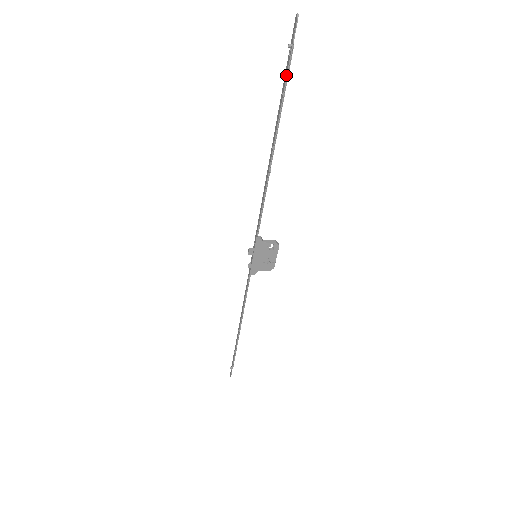
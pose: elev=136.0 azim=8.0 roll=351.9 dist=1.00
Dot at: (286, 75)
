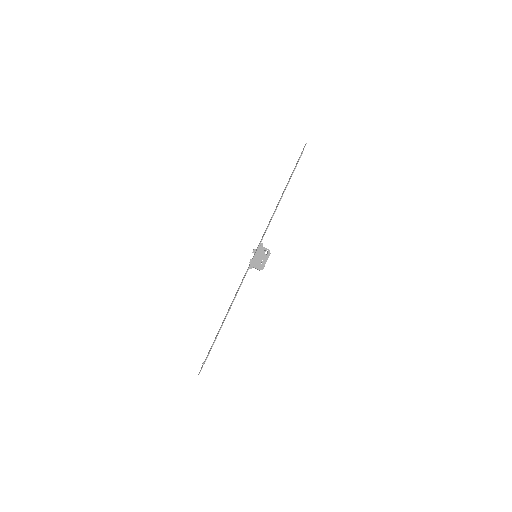
Dot at: (297, 162)
